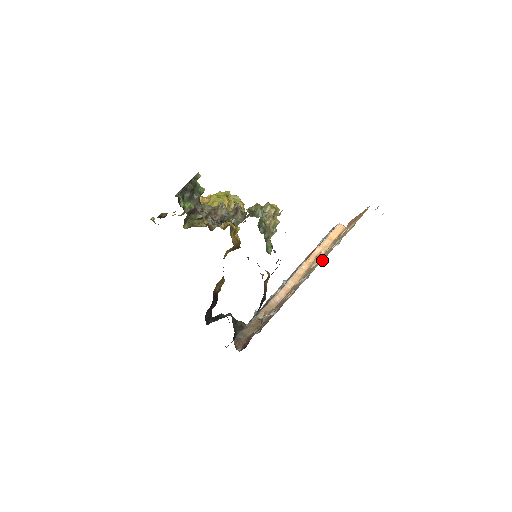
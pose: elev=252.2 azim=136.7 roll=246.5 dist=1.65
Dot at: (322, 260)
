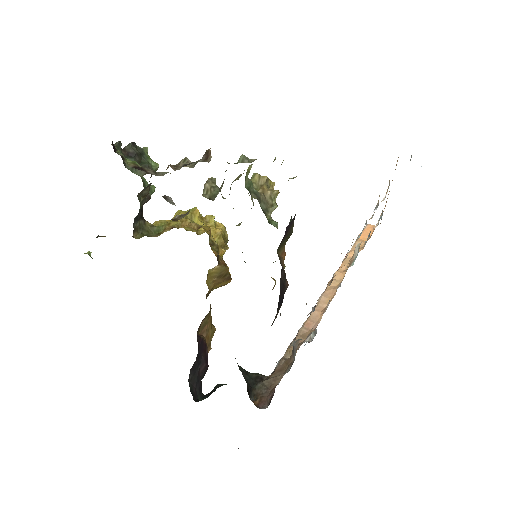
Dot at: occluded
